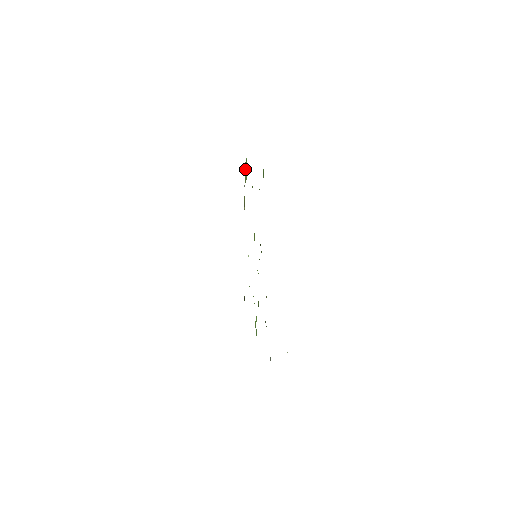
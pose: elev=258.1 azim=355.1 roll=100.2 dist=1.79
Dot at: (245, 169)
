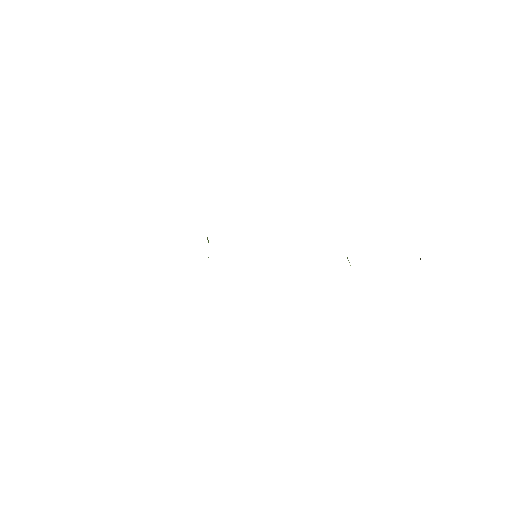
Dot at: occluded
